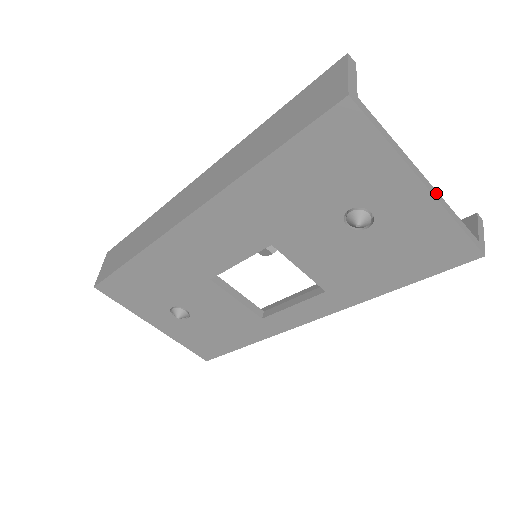
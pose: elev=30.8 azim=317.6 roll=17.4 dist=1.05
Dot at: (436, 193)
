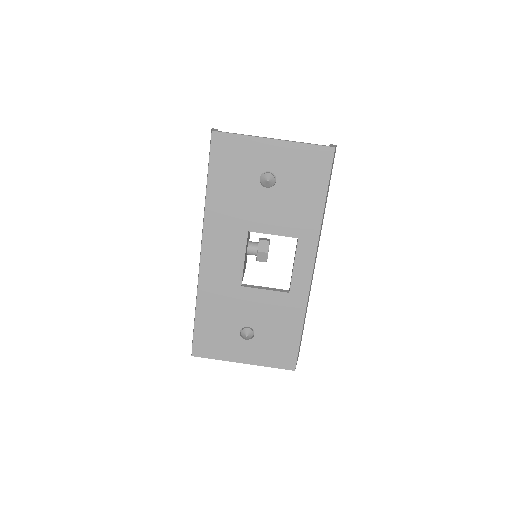
Dot at: (285, 140)
